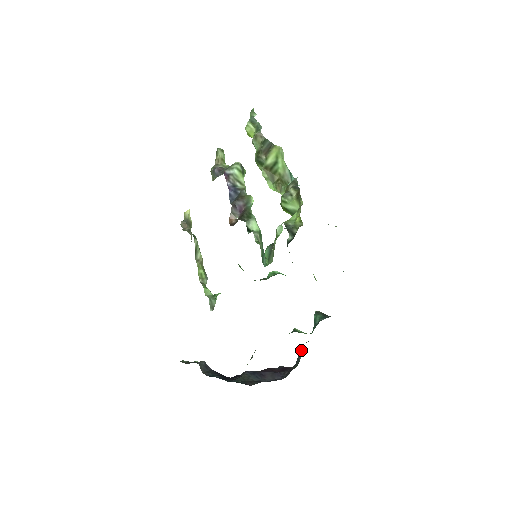
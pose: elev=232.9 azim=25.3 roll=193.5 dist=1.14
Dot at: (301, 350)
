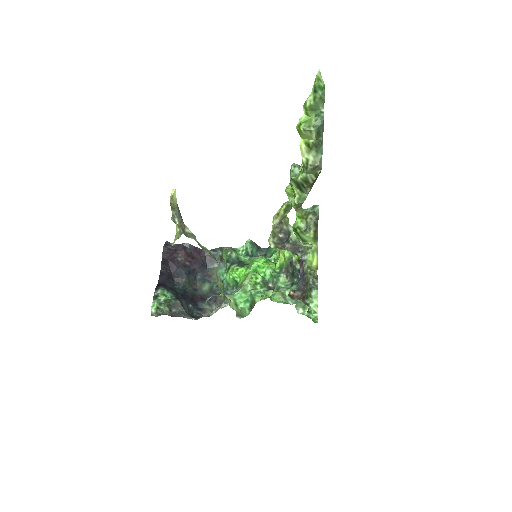
Dot at: (221, 248)
